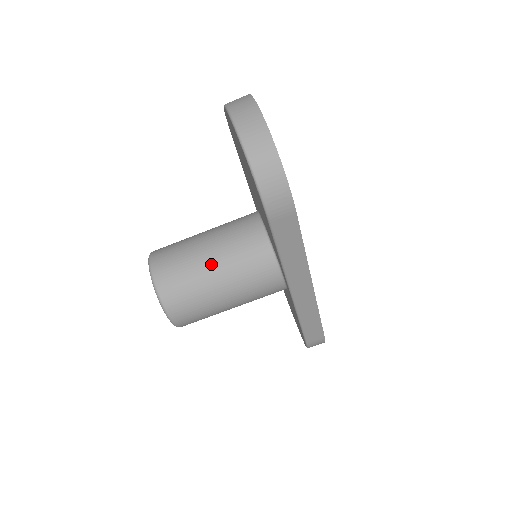
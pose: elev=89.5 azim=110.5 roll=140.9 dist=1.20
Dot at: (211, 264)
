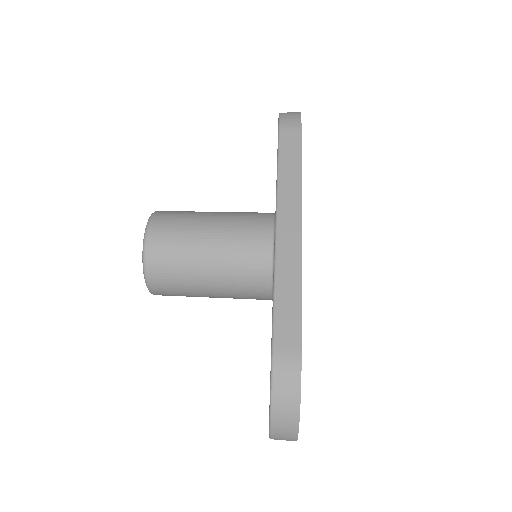
Dot at: occluded
